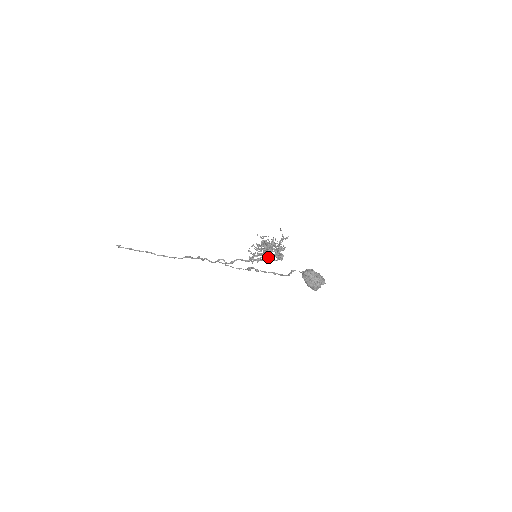
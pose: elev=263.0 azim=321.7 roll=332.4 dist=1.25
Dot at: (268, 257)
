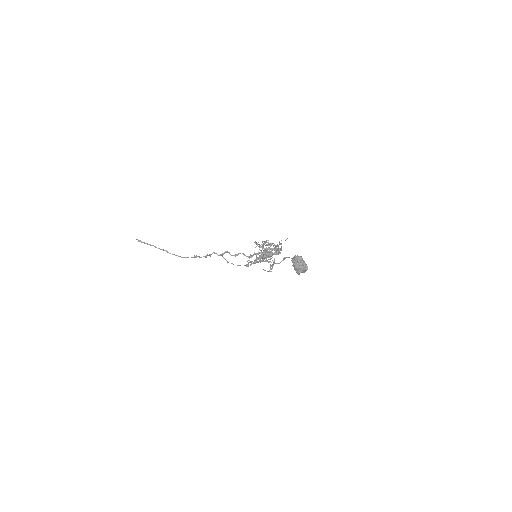
Dot at: (269, 247)
